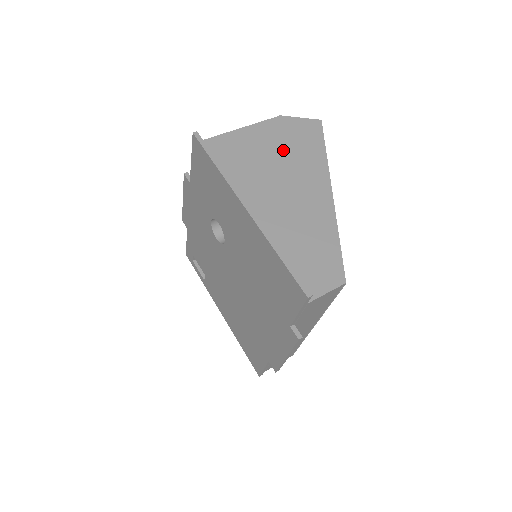
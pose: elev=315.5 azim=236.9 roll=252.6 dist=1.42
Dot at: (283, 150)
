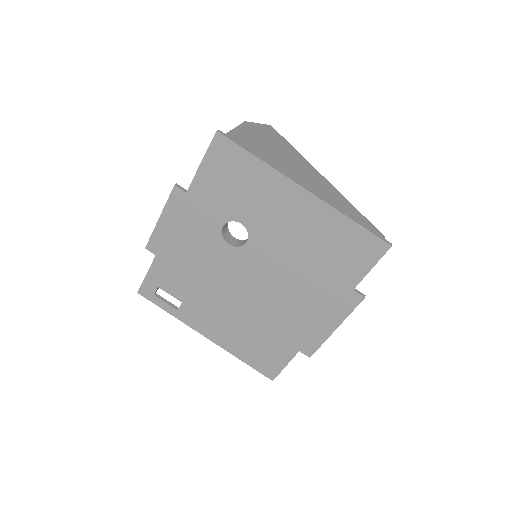
Dot at: (271, 148)
